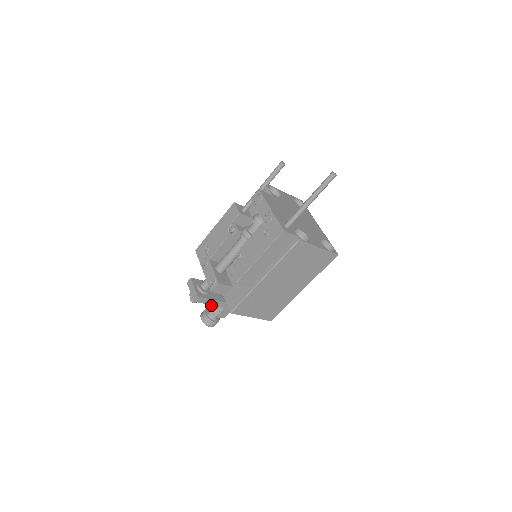
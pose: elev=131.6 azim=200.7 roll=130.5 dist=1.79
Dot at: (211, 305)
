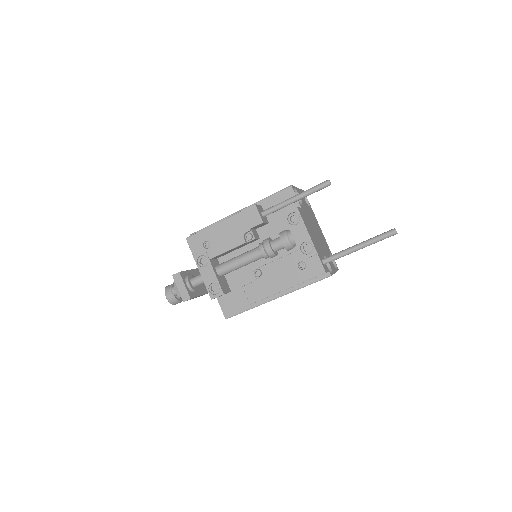
Dot at: occluded
